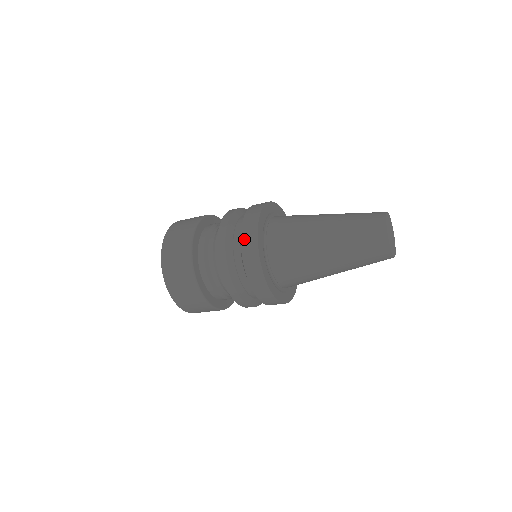
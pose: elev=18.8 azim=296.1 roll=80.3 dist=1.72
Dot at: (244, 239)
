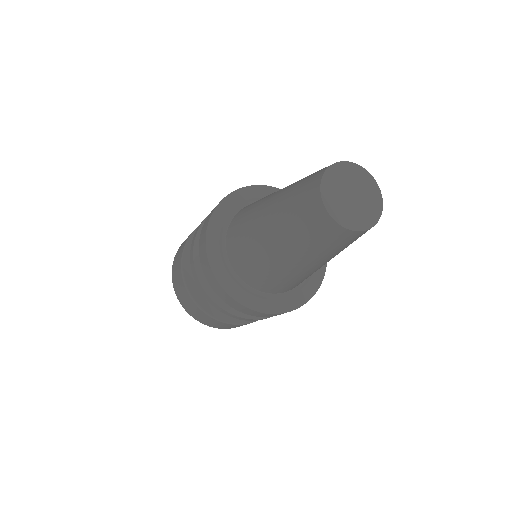
Dot at: (208, 216)
